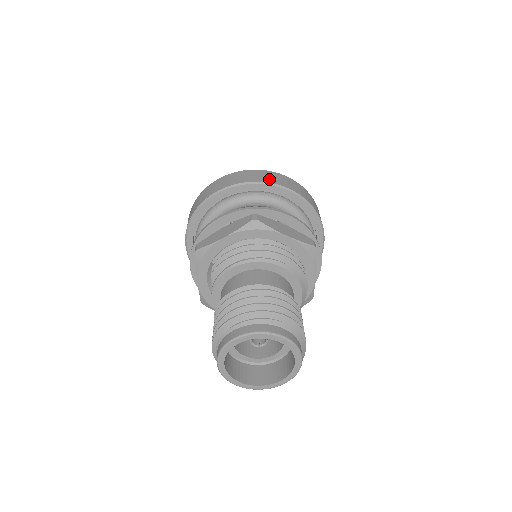
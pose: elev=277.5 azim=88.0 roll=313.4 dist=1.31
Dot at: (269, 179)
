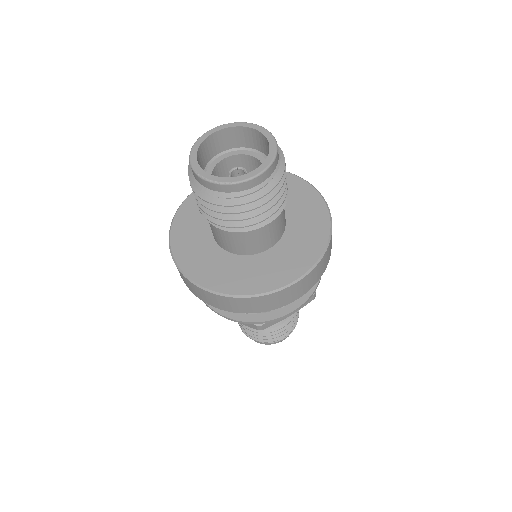
Dot at: (271, 307)
